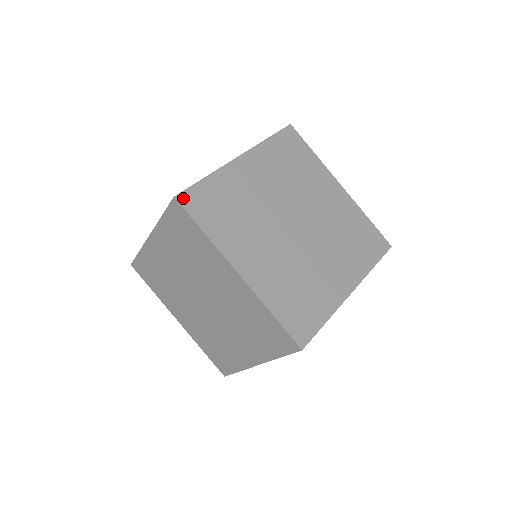
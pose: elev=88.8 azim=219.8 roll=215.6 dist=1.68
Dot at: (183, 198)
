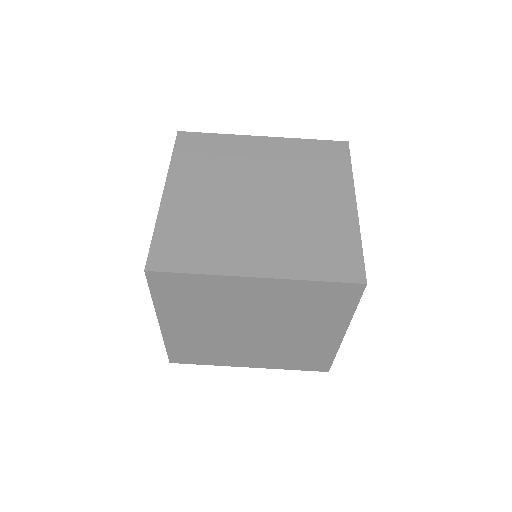
Dot at: (152, 265)
